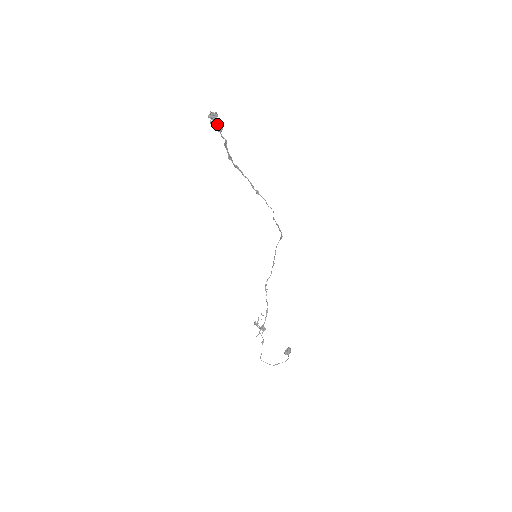
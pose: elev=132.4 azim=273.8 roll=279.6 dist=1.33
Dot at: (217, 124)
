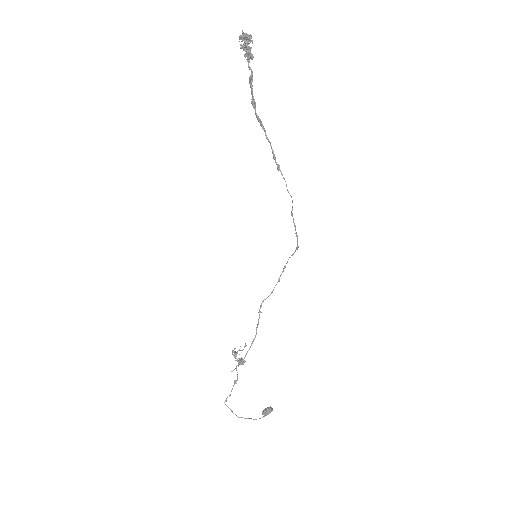
Dot at: (247, 50)
